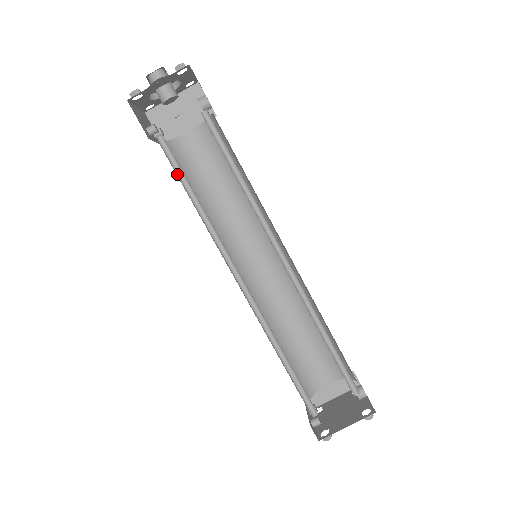
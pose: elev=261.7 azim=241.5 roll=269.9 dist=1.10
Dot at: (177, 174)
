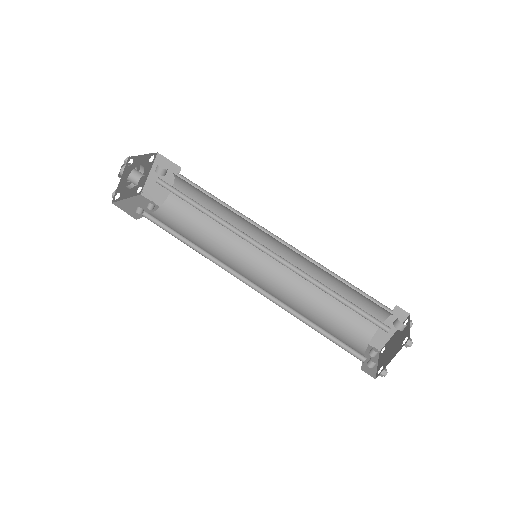
Dot at: (168, 231)
